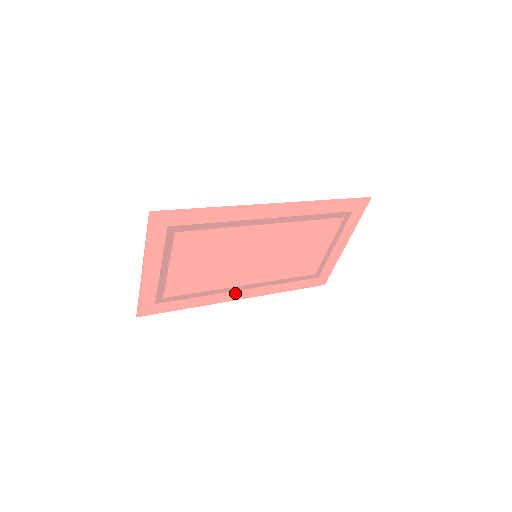
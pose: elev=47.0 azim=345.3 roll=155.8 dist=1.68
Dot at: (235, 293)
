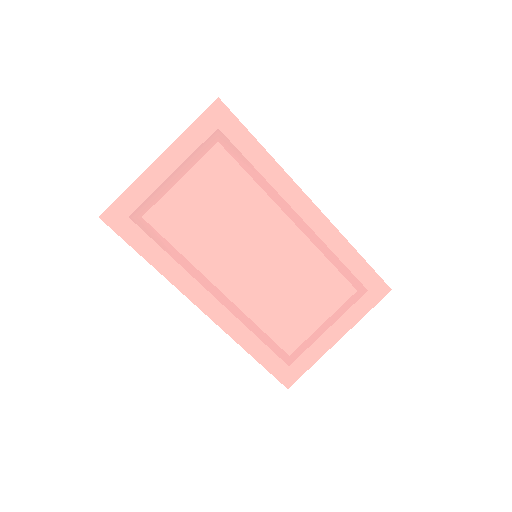
Dot at: (203, 292)
